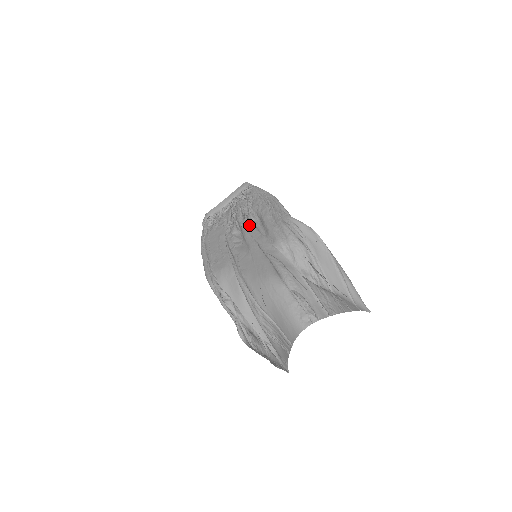
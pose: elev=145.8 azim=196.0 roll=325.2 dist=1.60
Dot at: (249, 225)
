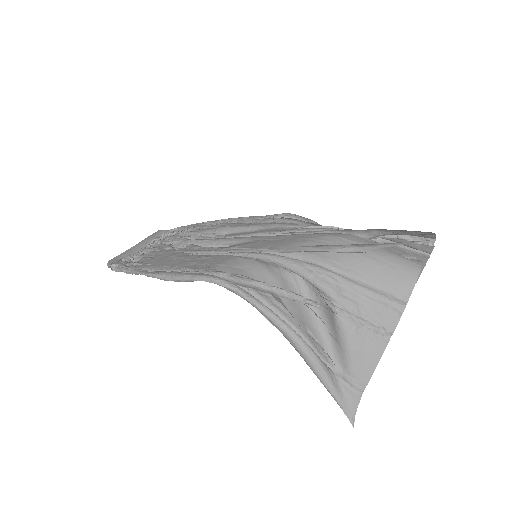
Dot at: (218, 237)
